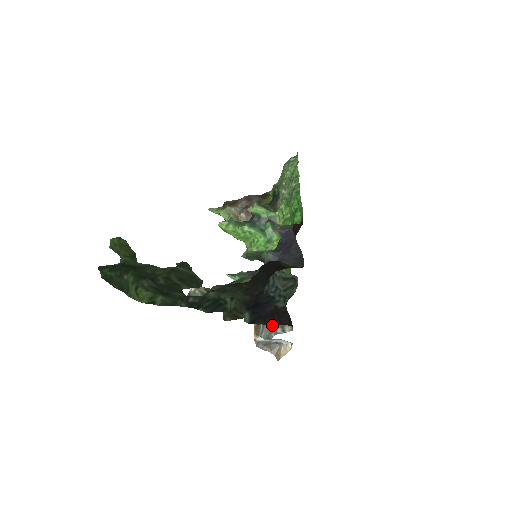
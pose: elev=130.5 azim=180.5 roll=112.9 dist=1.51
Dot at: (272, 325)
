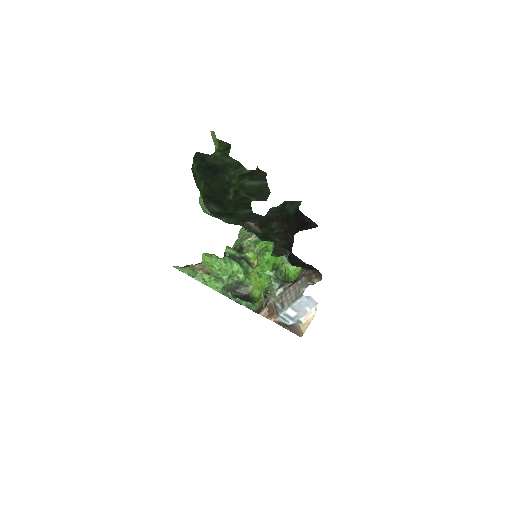
Dot at: occluded
